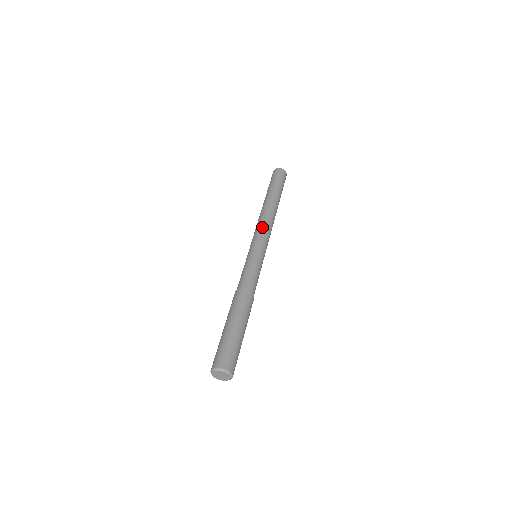
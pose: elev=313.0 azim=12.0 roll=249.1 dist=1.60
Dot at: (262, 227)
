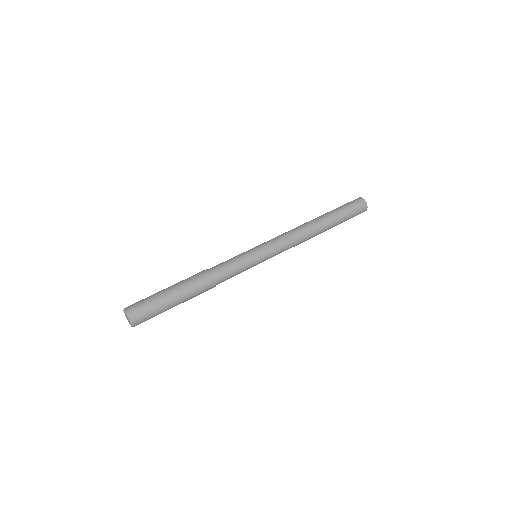
Dot at: (280, 235)
